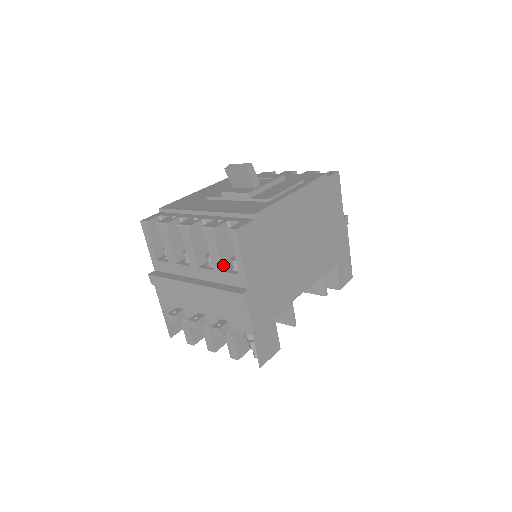
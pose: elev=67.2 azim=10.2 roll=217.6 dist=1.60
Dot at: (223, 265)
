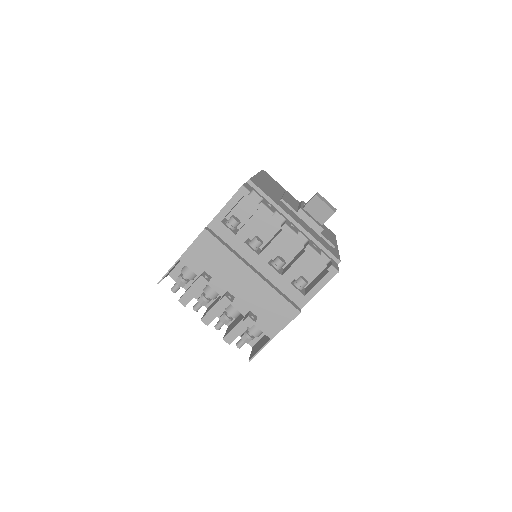
Dot at: (294, 278)
